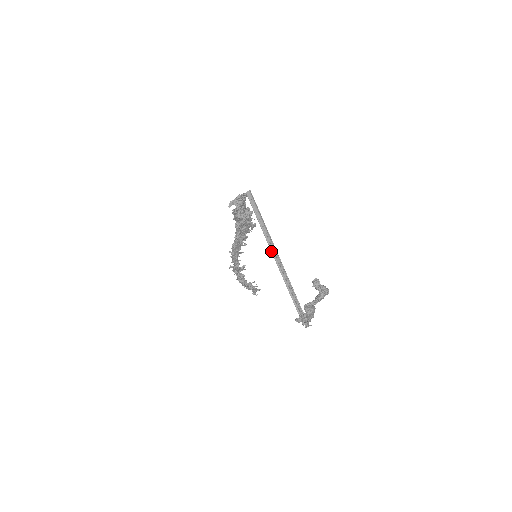
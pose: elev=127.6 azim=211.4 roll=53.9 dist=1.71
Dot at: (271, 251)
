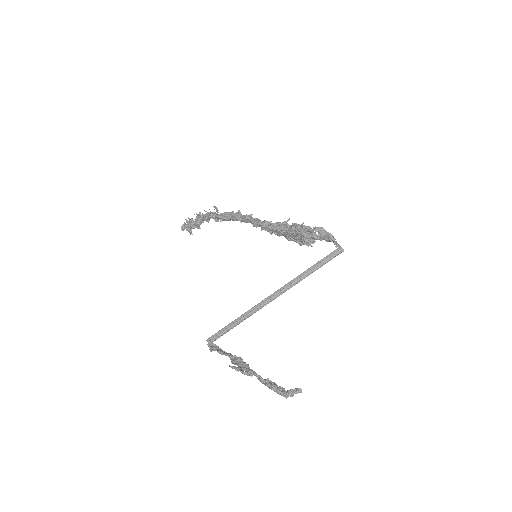
Dot at: (280, 288)
